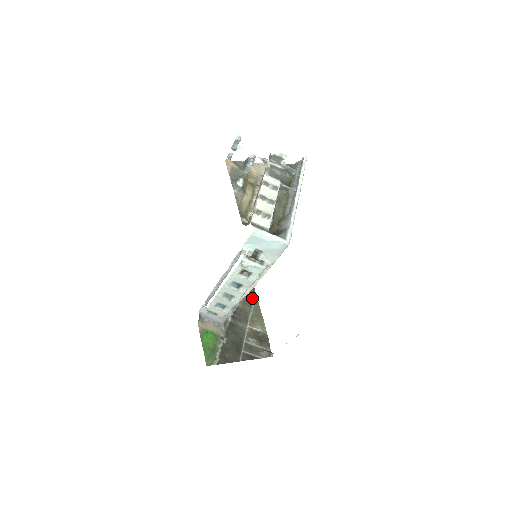
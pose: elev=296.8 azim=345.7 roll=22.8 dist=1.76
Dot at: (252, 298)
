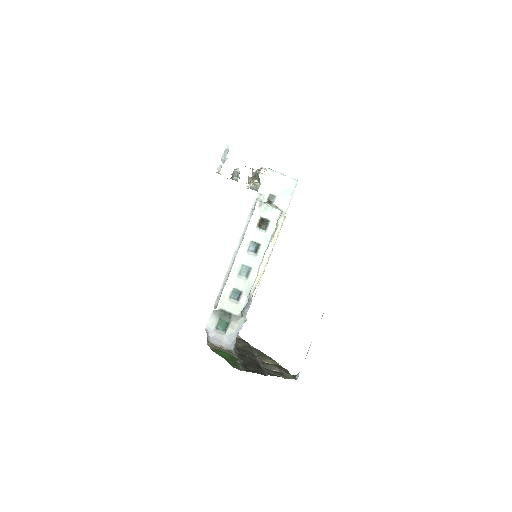
Dot at: (250, 347)
